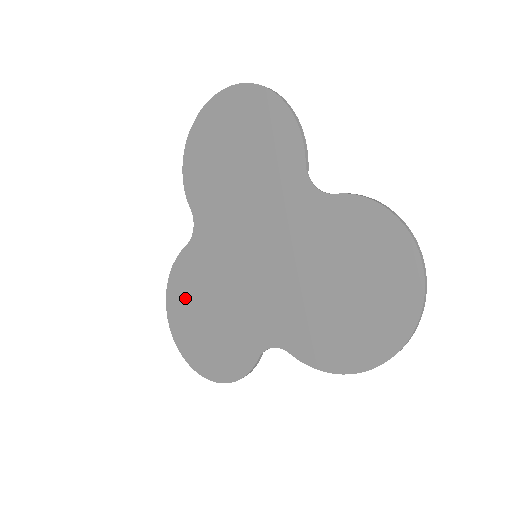
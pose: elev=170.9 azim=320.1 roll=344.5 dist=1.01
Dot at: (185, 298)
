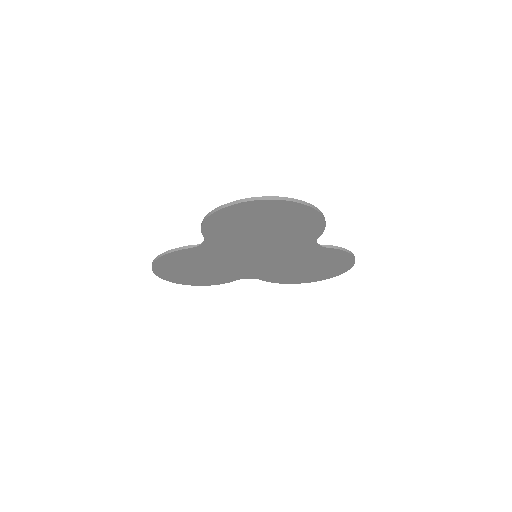
Dot at: (177, 264)
